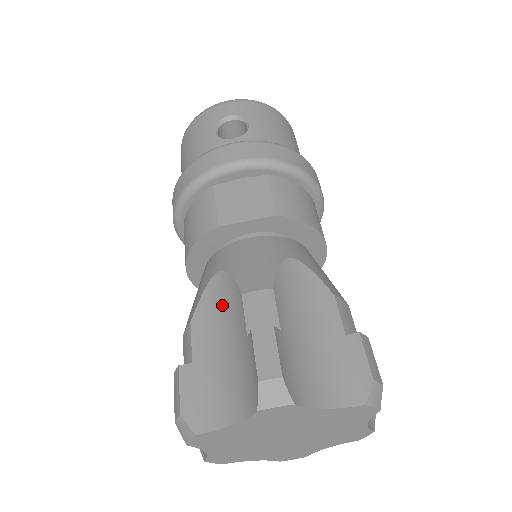
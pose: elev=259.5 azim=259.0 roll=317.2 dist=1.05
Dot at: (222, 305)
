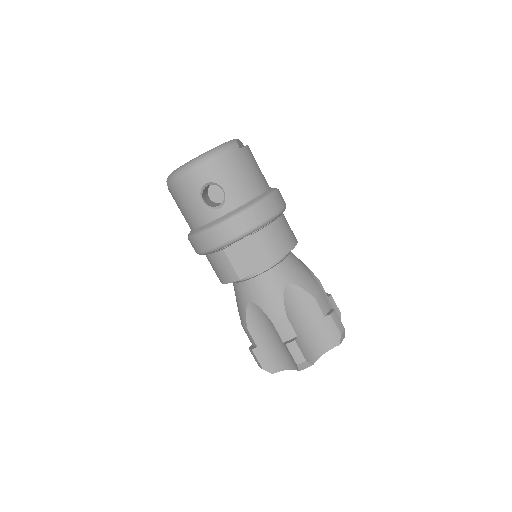
Dot at: (261, 320)
